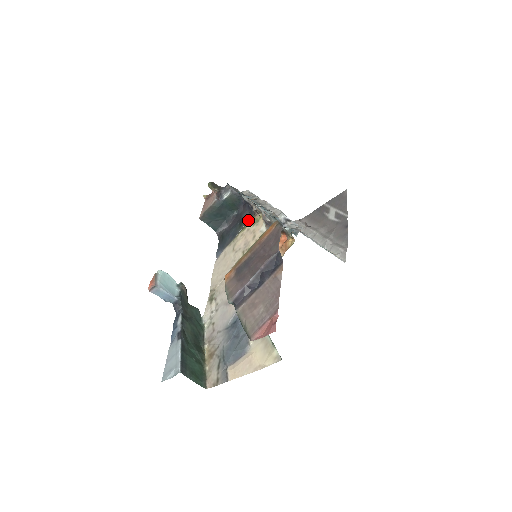
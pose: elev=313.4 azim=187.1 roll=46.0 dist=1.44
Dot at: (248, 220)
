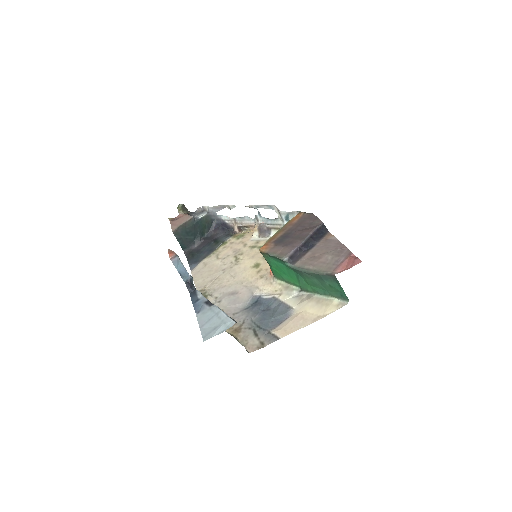
Dot at: (227, 238)
